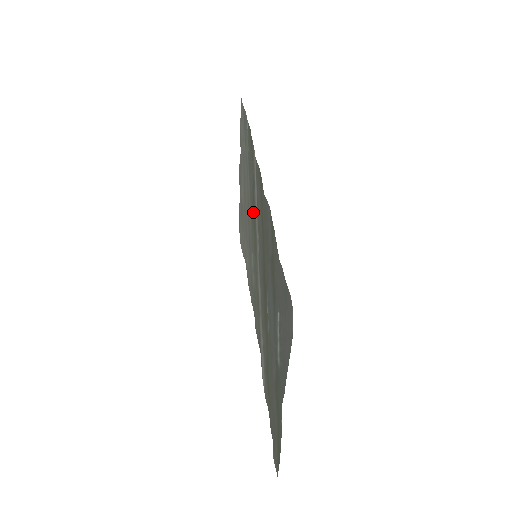
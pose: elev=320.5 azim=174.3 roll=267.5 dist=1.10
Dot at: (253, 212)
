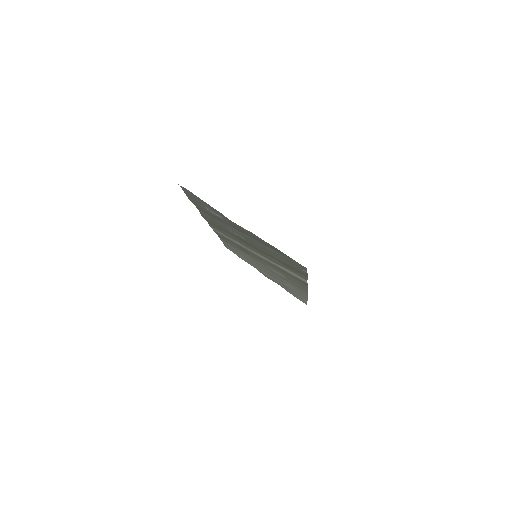
Dot at: (243, 250)
